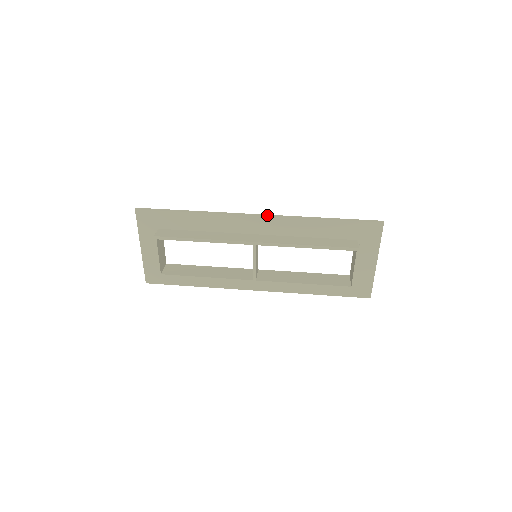
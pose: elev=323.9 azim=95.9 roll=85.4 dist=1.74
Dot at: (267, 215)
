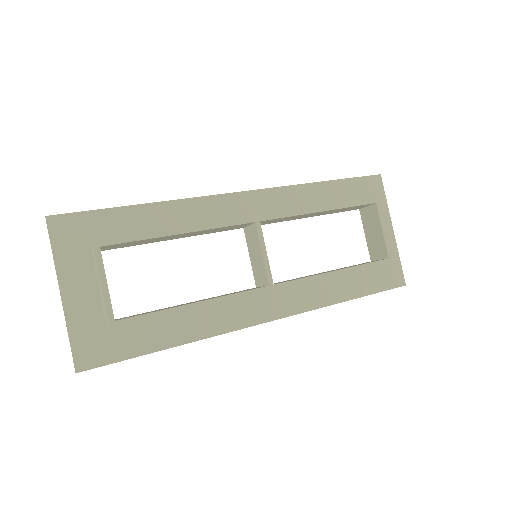
Dot at: (253, 190)
